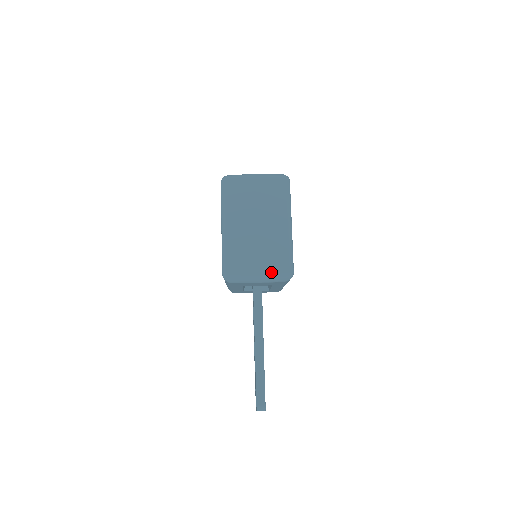
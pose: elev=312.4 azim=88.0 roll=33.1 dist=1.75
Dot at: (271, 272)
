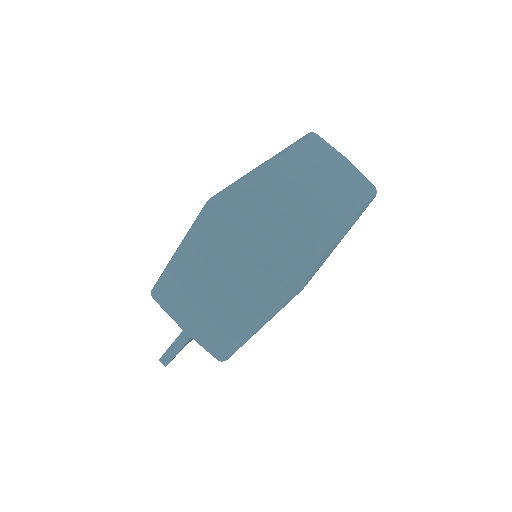
Dot at: (199, 341)
